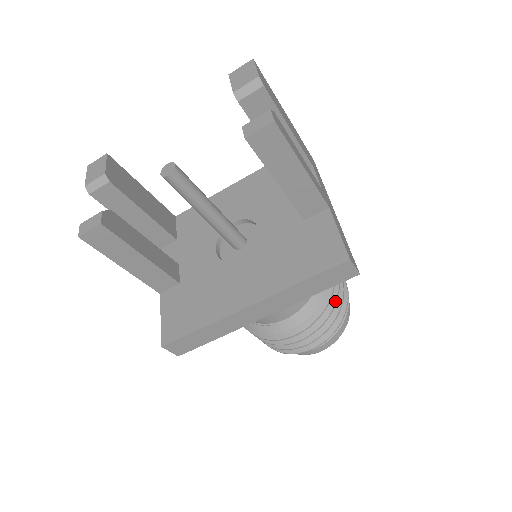
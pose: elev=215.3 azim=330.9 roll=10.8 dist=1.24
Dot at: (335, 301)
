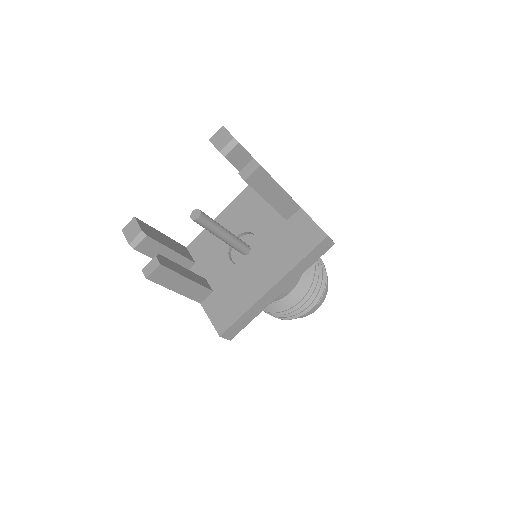
Dot at: (318, 269)
